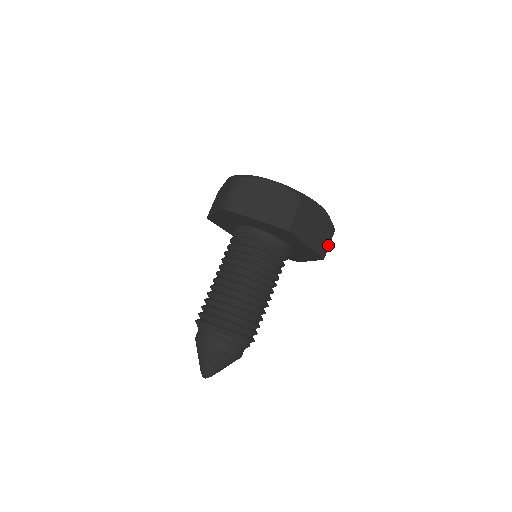
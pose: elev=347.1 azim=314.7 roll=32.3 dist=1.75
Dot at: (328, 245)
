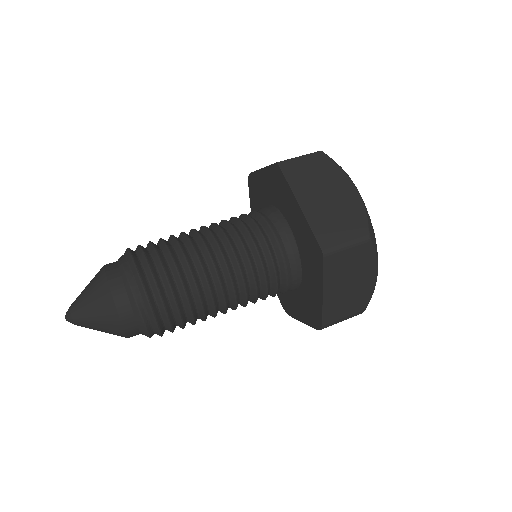
Dot at: (343, 242)
